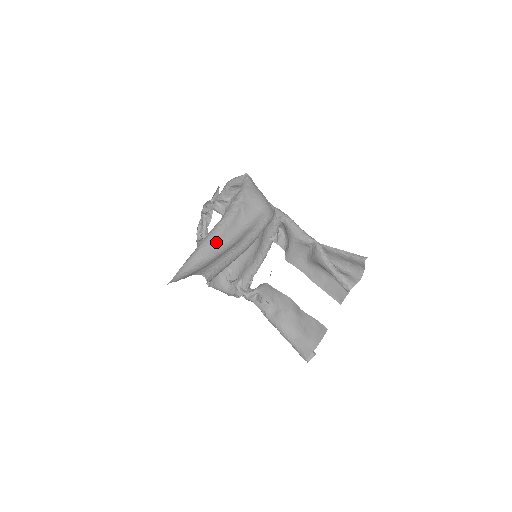
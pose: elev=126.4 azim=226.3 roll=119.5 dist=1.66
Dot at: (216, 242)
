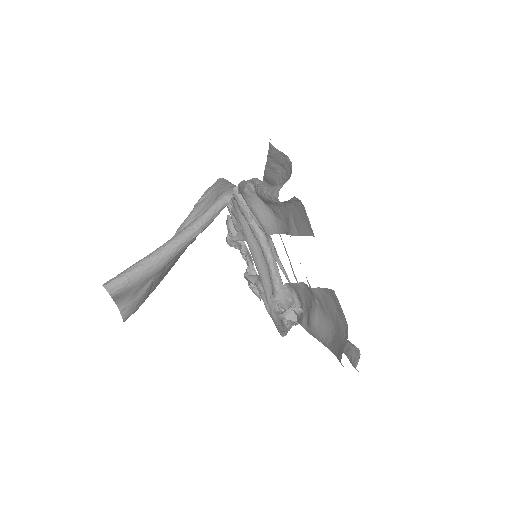
Dot at: occluded
